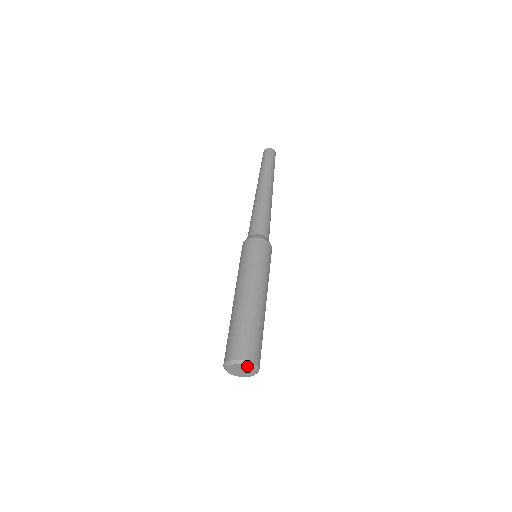
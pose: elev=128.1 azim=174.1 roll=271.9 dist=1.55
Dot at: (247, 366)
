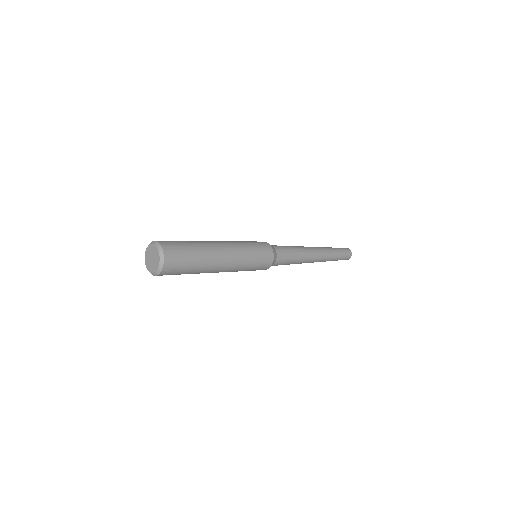
Dot at: (150, 246)
